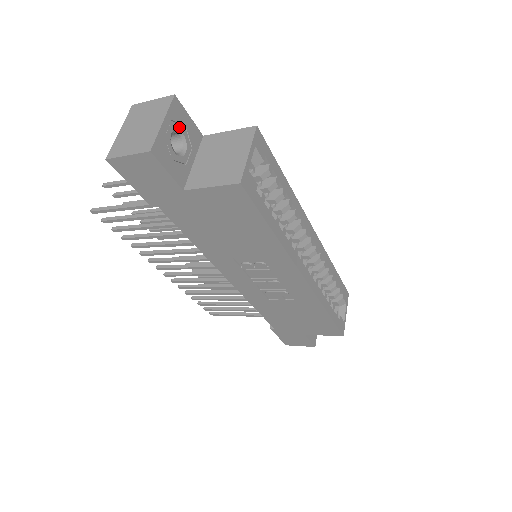
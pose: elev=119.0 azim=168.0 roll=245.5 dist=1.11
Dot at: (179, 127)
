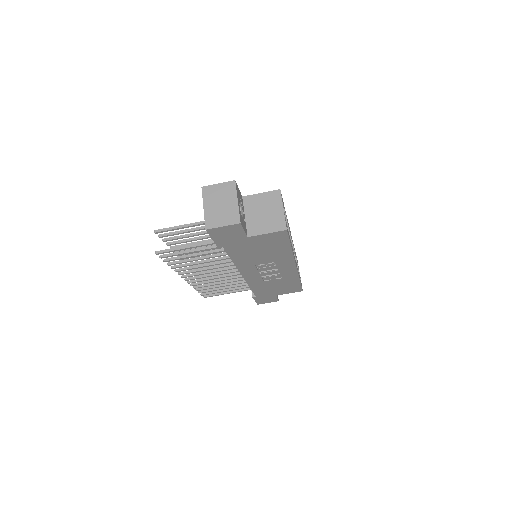
Dot at: (239, 199)
